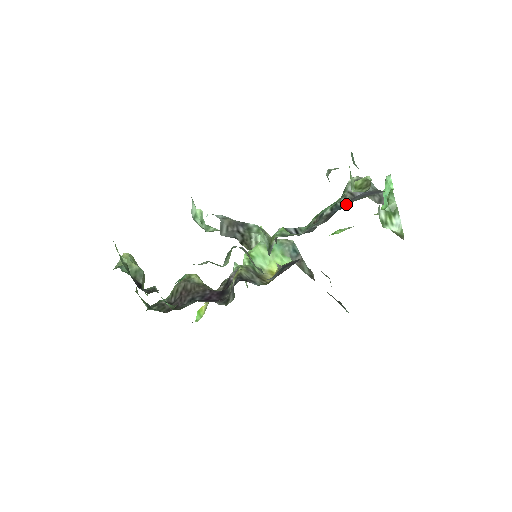
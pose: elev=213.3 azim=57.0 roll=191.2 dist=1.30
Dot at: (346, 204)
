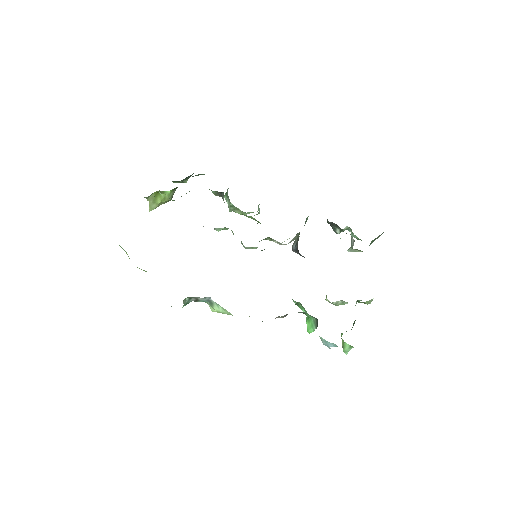
Dot at: occluded
